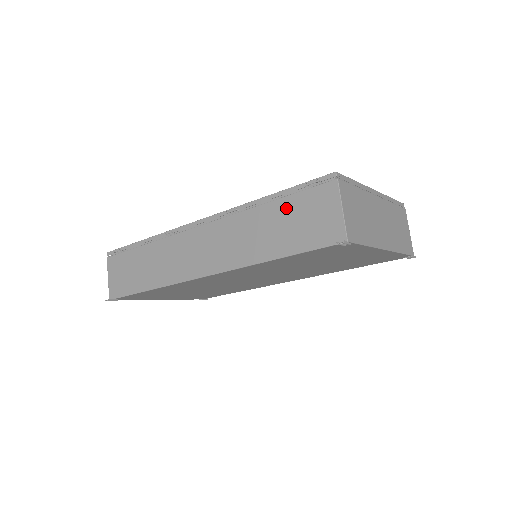
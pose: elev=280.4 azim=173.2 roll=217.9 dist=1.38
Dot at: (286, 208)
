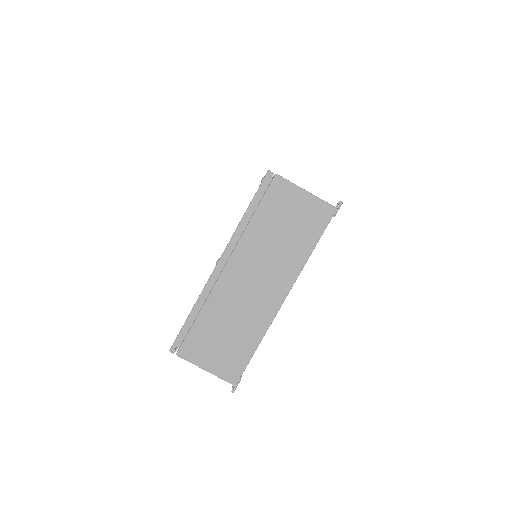
Dot at: occluded
